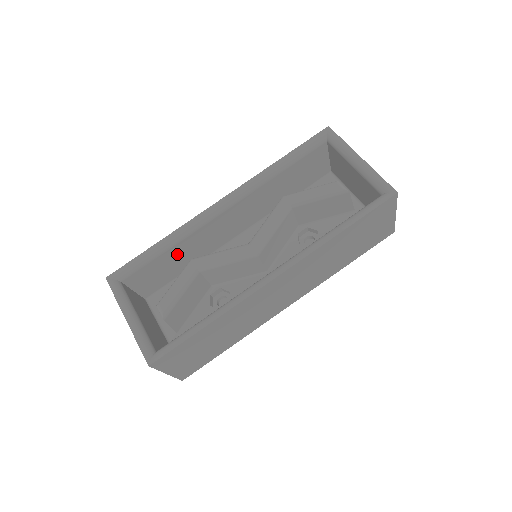
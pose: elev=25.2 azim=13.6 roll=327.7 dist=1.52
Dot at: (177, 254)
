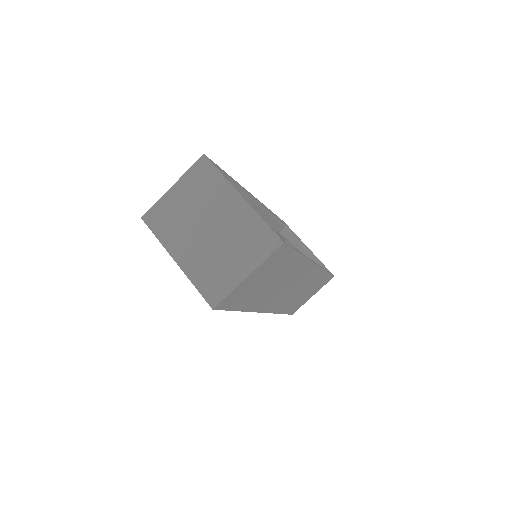
Dot at: occluded
